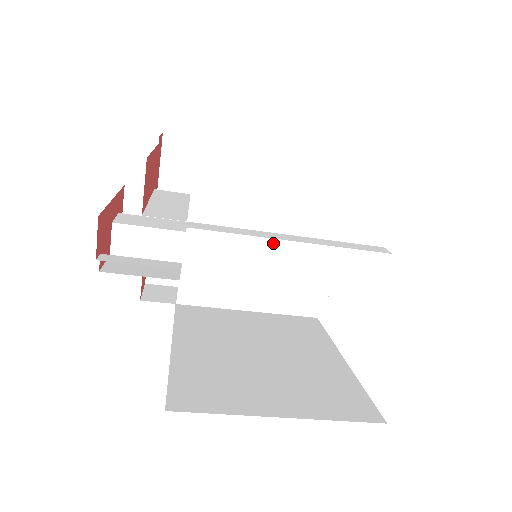
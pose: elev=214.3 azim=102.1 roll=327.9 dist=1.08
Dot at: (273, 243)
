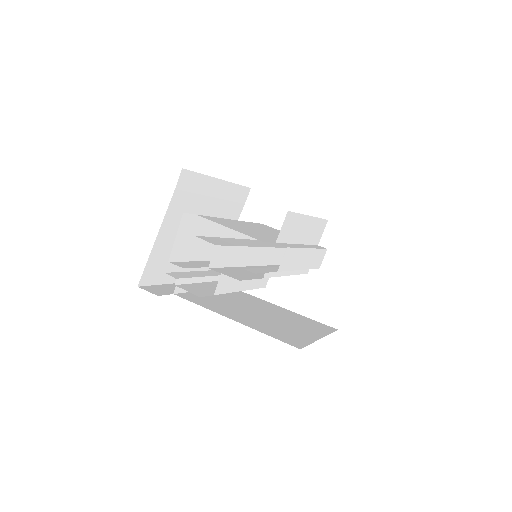
Dot at: (304, 250)
